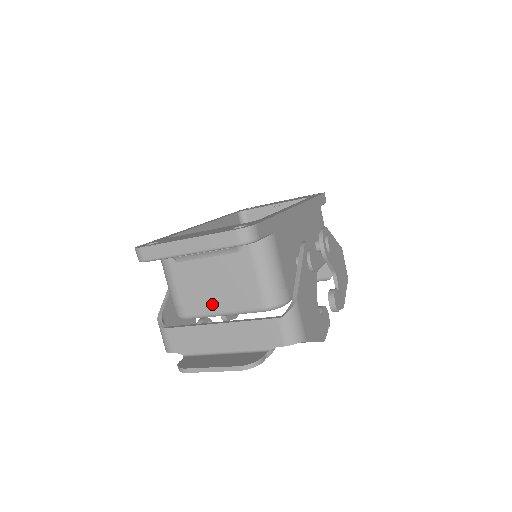
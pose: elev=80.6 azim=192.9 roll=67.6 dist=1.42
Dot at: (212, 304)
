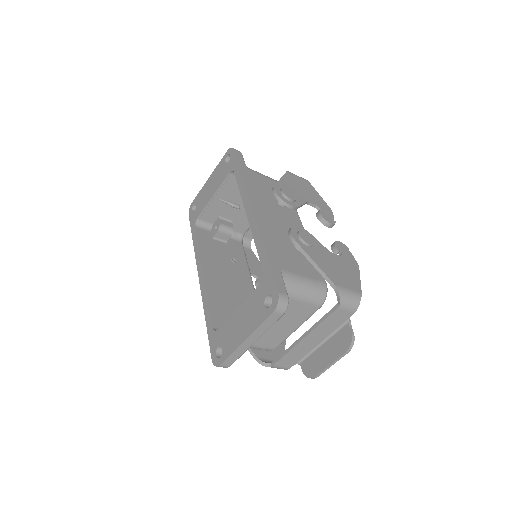
Dot at: (286, 332)
